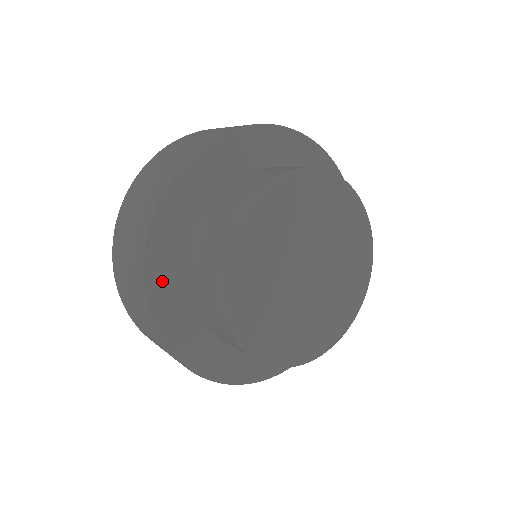
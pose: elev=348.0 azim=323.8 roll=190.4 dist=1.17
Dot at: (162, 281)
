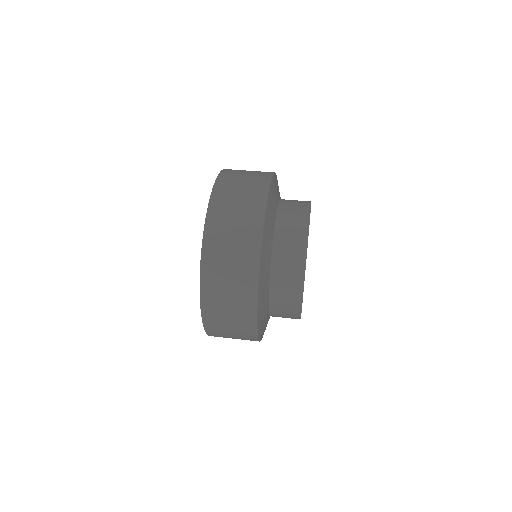
Dot at: (263, 331)
